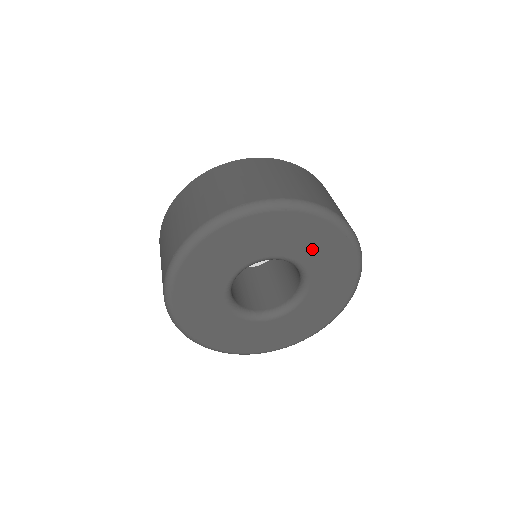
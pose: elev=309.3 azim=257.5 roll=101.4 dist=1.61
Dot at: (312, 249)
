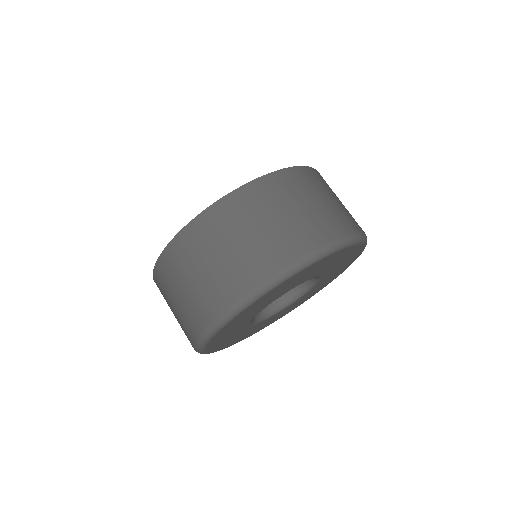
Dot at: (326, 266)
